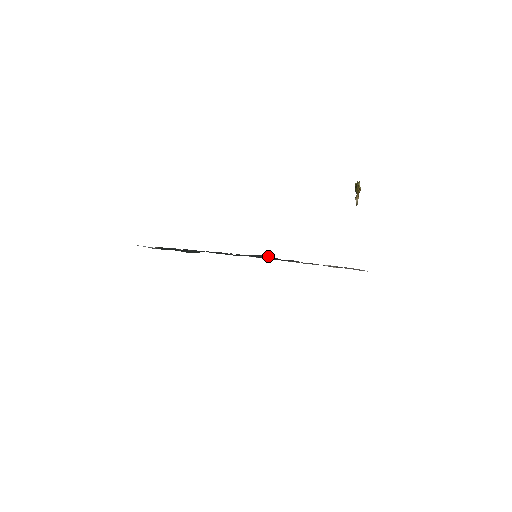
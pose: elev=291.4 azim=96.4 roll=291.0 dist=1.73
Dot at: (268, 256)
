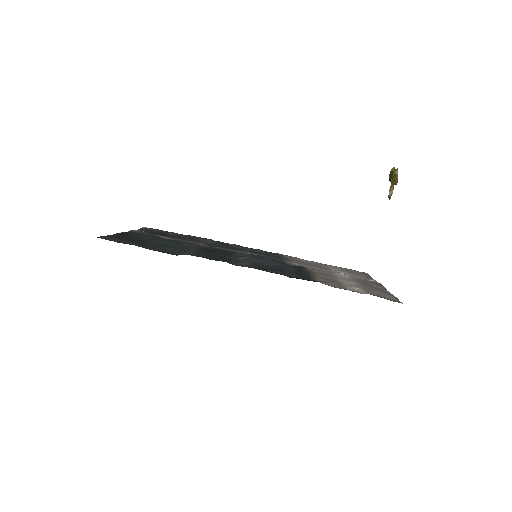
Dot at: (271, 260)
